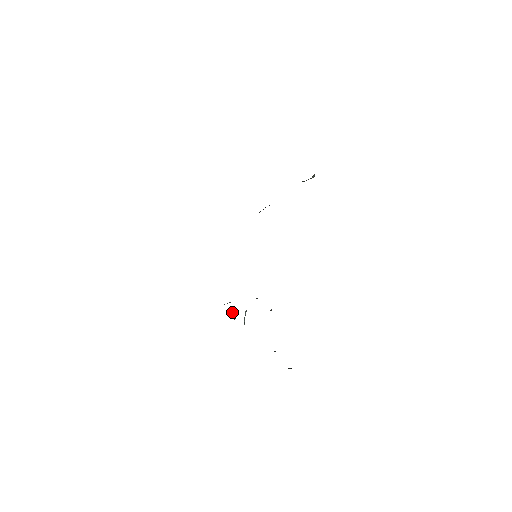
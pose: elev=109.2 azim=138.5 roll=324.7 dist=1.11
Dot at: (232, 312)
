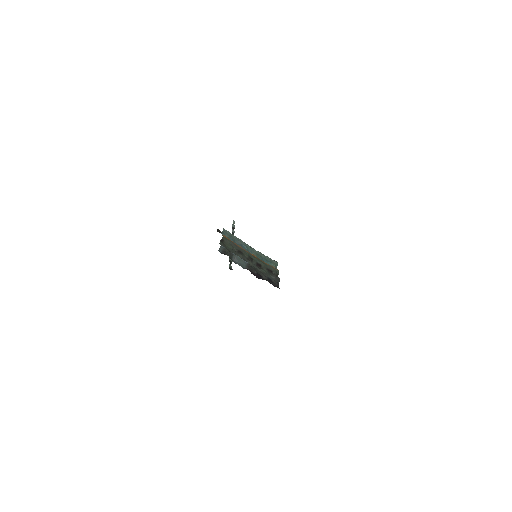
Dot at: occluded
